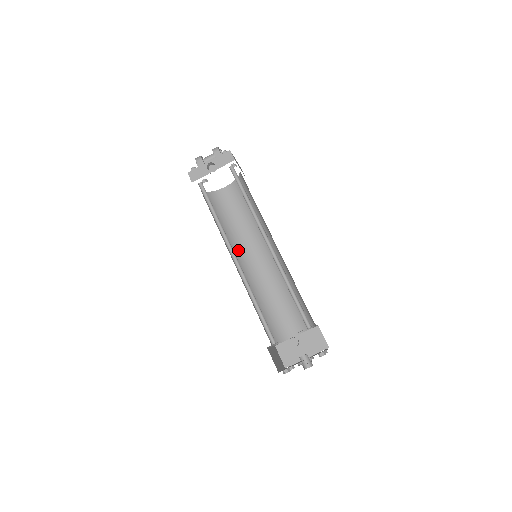
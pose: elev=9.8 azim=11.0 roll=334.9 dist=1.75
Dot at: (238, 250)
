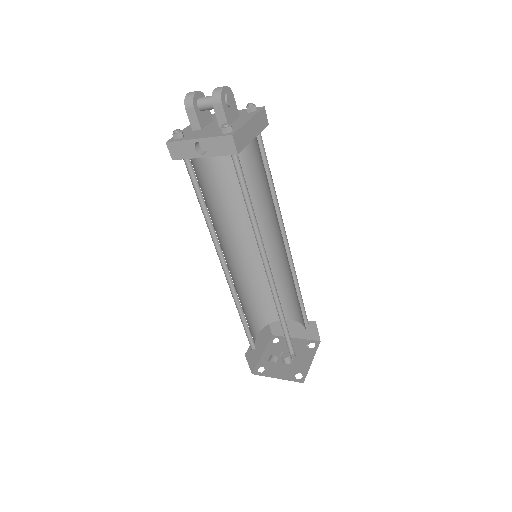
Dot at: (240, 224)
